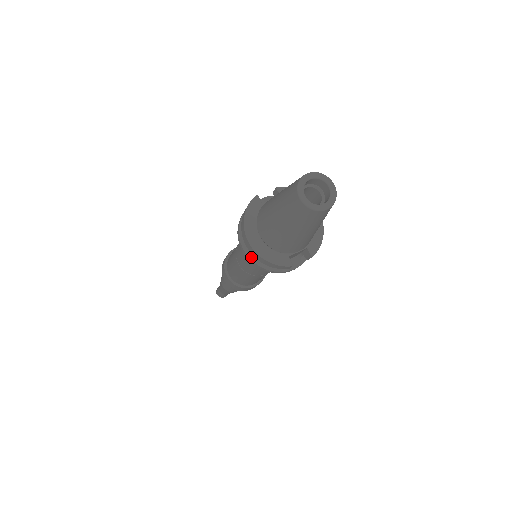
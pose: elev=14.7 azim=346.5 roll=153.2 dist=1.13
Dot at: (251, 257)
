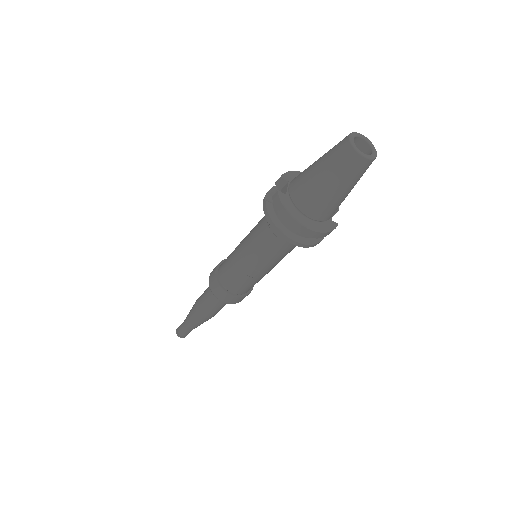
Dot at: (303, 242)
